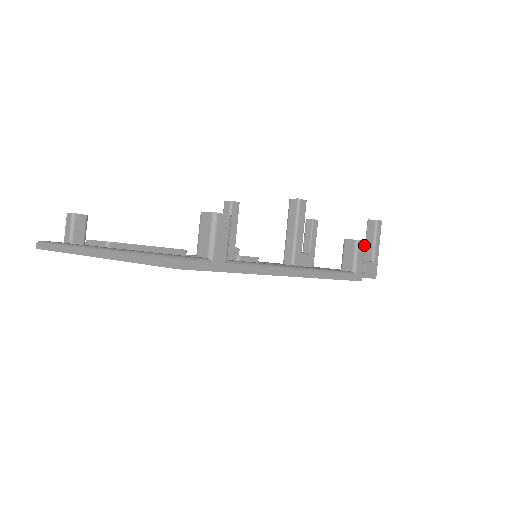
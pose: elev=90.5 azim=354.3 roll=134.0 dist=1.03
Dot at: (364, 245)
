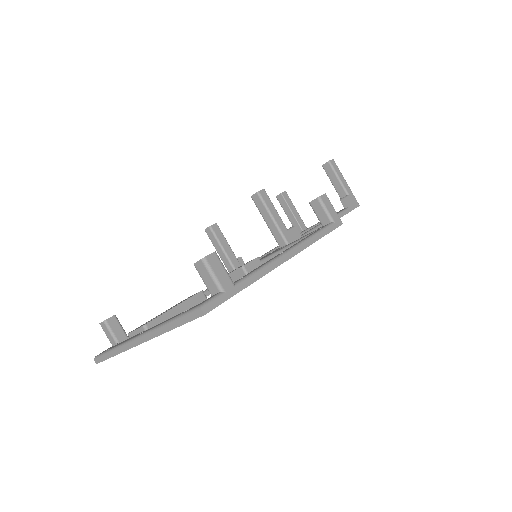
Dot at: (326, 197)
